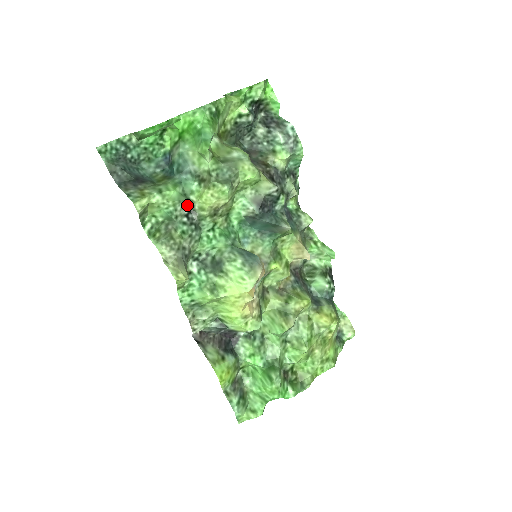
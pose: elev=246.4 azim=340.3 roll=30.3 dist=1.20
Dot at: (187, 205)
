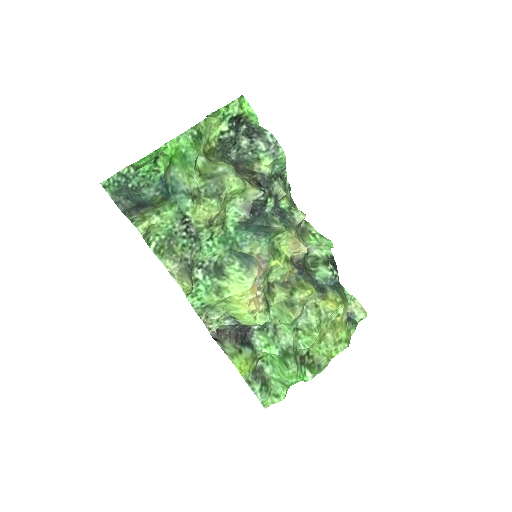
Dot at: (184, 221)
